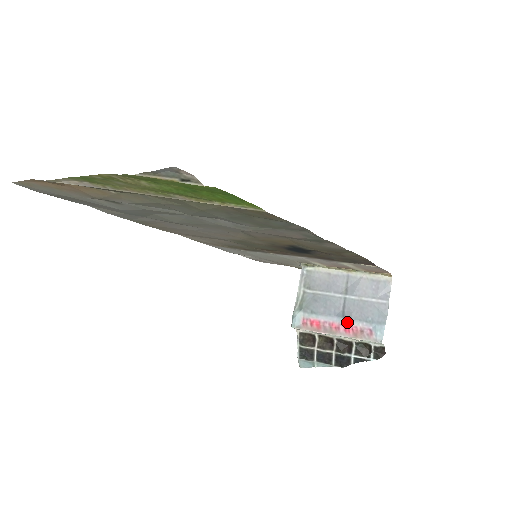
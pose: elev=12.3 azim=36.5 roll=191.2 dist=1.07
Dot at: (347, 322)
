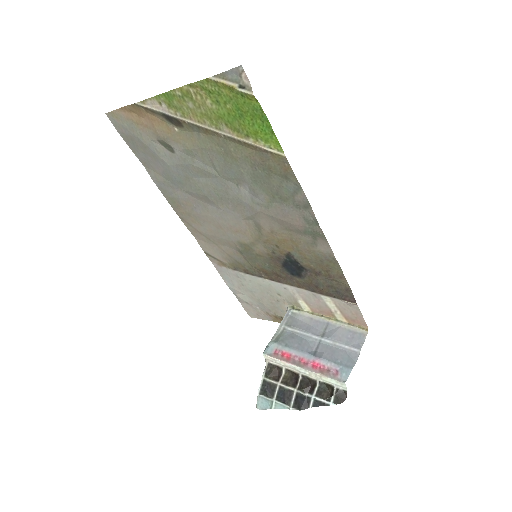
Dot at: (317, 359)
